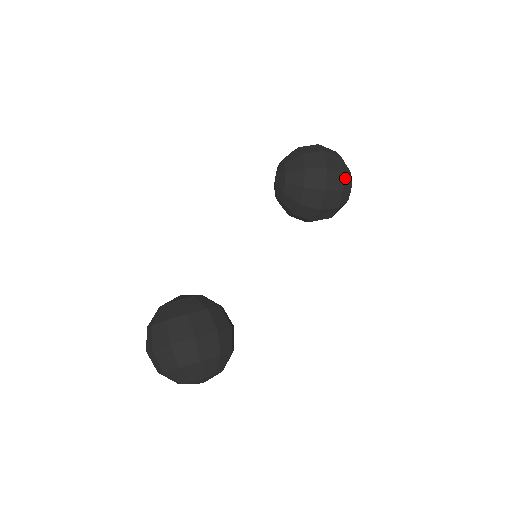
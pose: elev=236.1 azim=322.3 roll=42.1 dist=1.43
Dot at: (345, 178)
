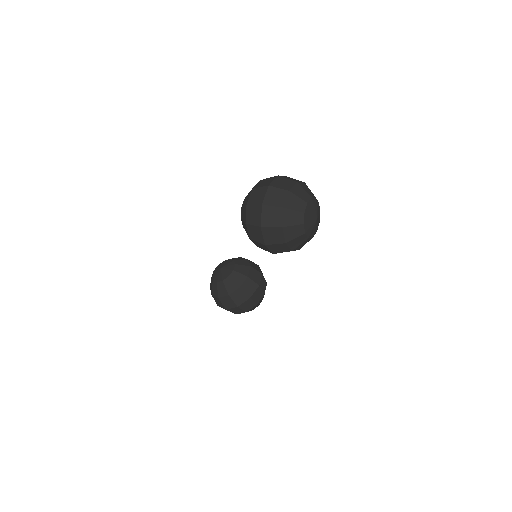
Dot at: (290, 243)
